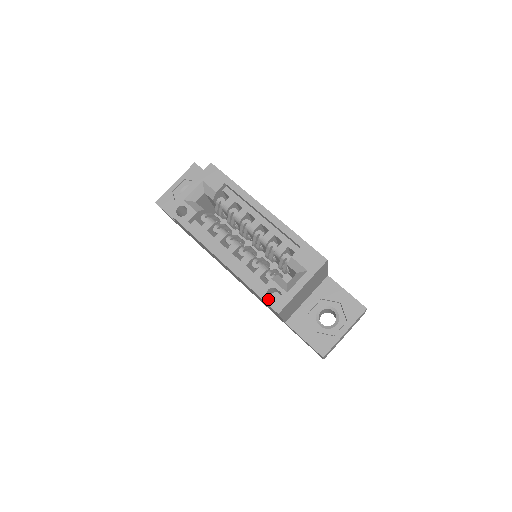
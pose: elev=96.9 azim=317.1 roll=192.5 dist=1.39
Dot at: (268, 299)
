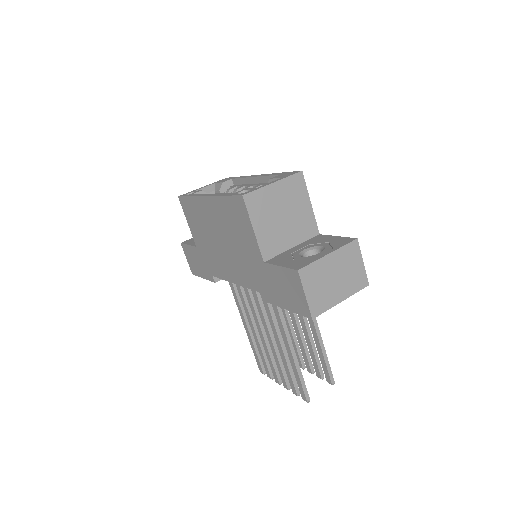
Dot at: (237, 194)
